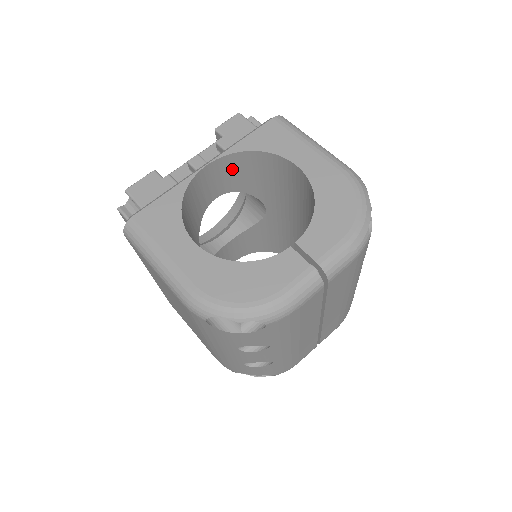
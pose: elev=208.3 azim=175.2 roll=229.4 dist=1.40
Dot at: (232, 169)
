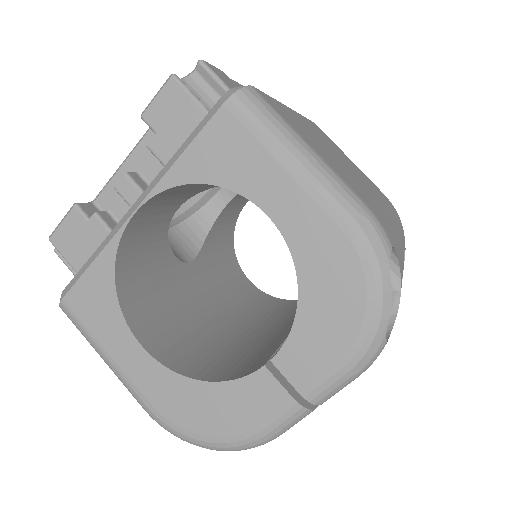
Dot at: (181, 190)
